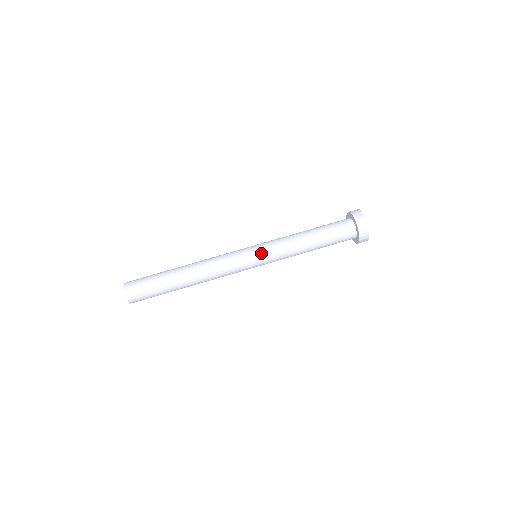
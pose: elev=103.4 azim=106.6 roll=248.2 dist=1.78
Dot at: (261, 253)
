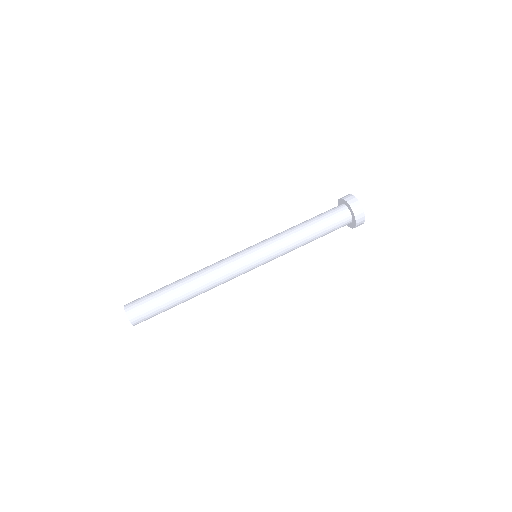
Dot at: (256, 244)
